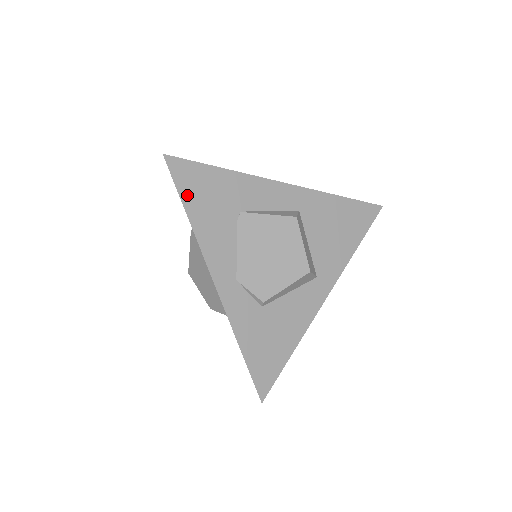
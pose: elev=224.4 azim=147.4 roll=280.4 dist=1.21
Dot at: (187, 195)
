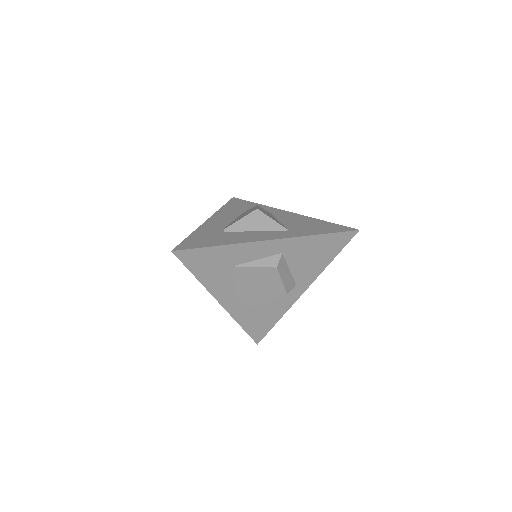
Dot at: (194, 268)
